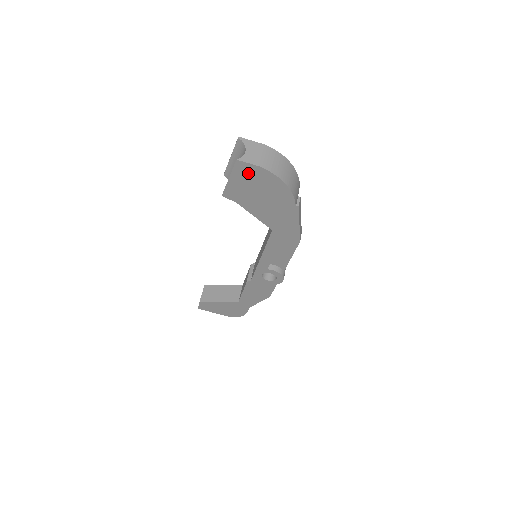
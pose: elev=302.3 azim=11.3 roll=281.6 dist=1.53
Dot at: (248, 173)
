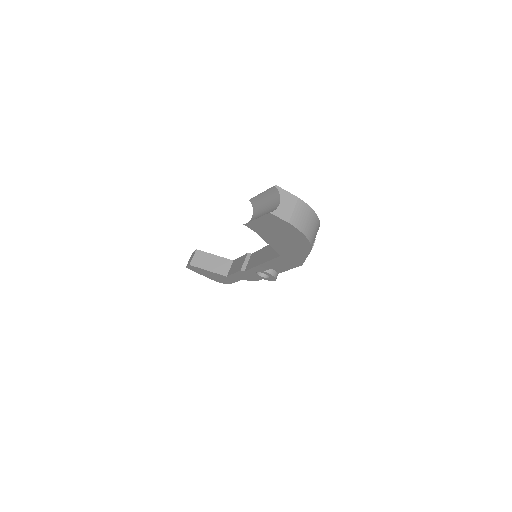
Dot at: (276, 222)
